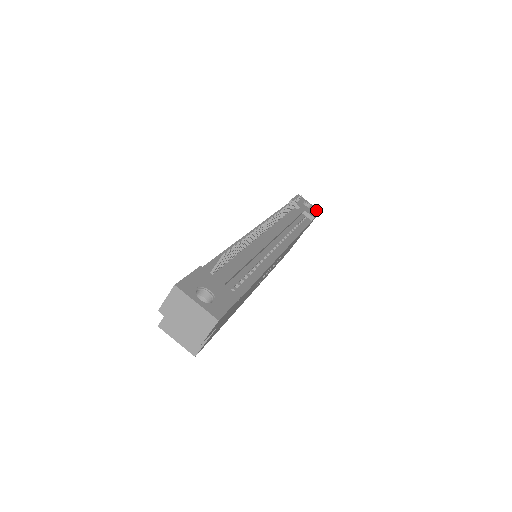
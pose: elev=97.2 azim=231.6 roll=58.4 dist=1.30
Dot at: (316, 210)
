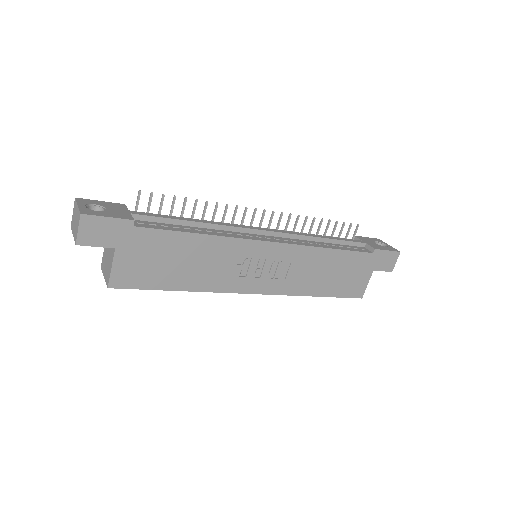
Dot at: (392, 249)
